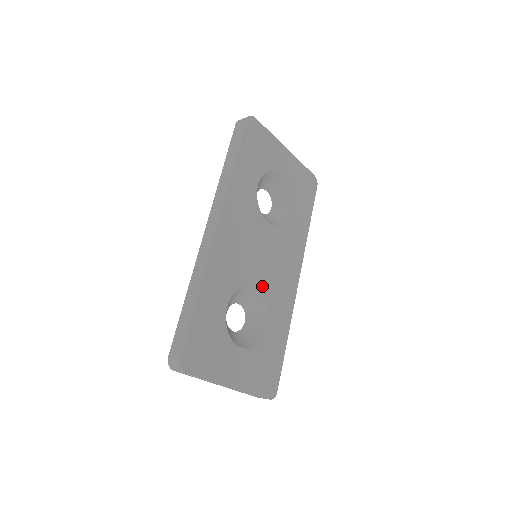
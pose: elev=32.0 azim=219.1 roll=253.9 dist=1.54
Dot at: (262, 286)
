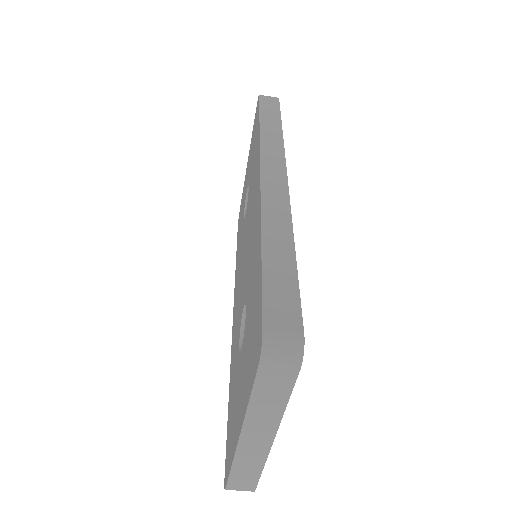
Dot at: occluded
